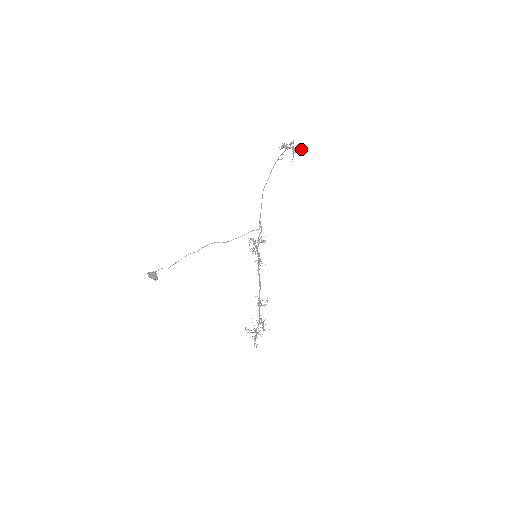
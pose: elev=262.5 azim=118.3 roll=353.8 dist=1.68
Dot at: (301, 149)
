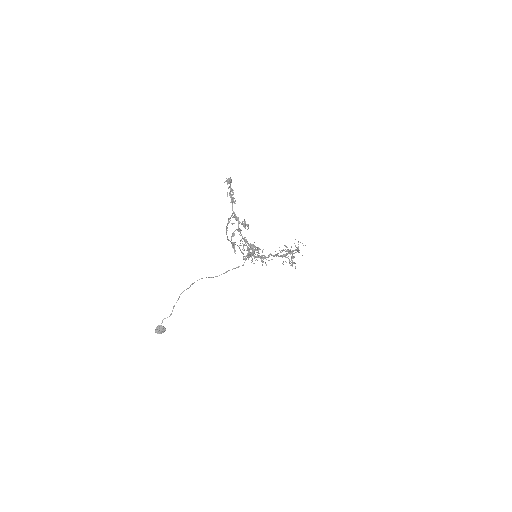
Dot at: (251, 248)
